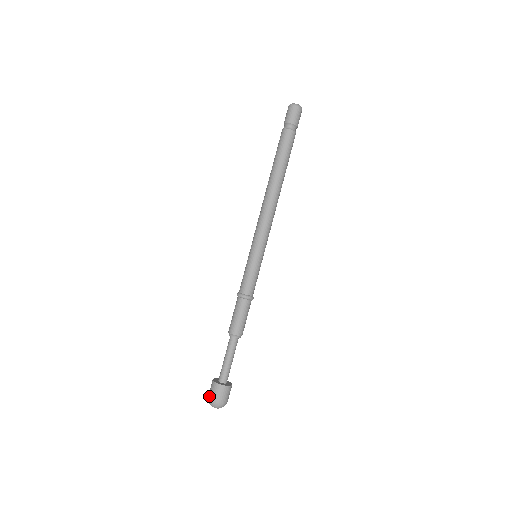
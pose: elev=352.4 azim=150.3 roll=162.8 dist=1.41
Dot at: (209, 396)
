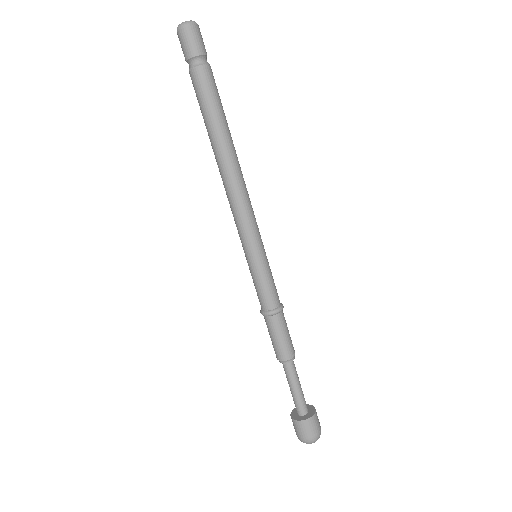
Dot at: (302, 438)
